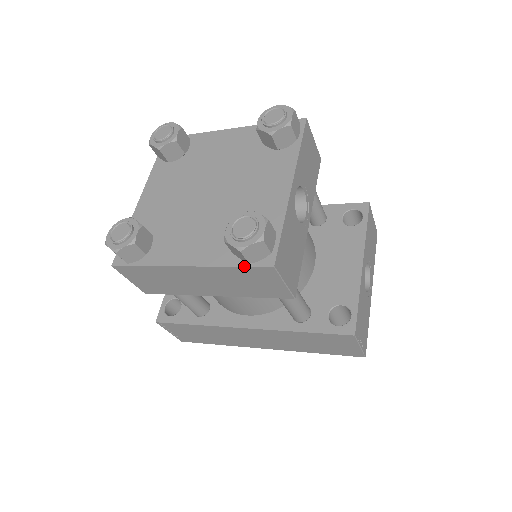
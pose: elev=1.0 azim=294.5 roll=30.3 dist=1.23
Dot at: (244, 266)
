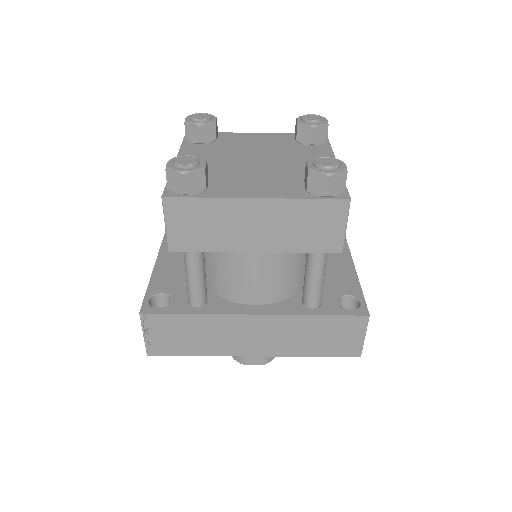
Dot at: (321, 198)
